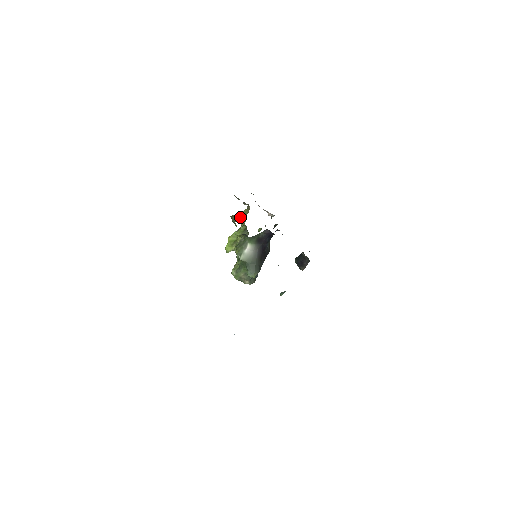
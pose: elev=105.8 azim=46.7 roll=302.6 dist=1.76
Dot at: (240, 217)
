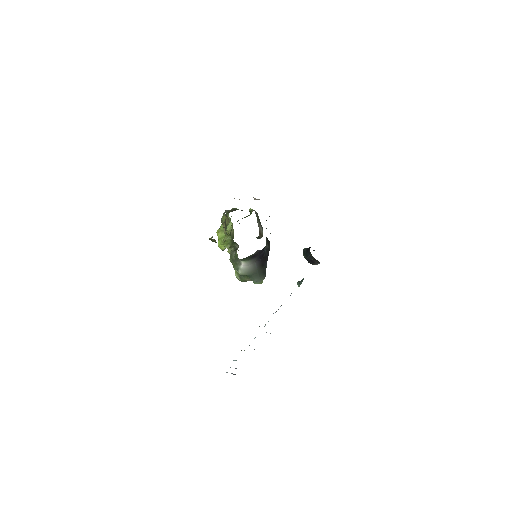
Dot at: occluded
